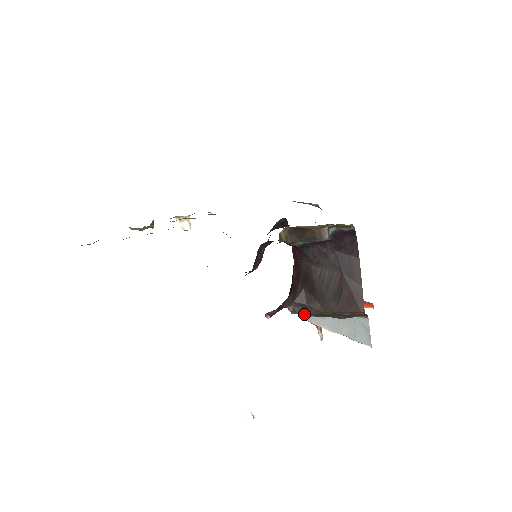
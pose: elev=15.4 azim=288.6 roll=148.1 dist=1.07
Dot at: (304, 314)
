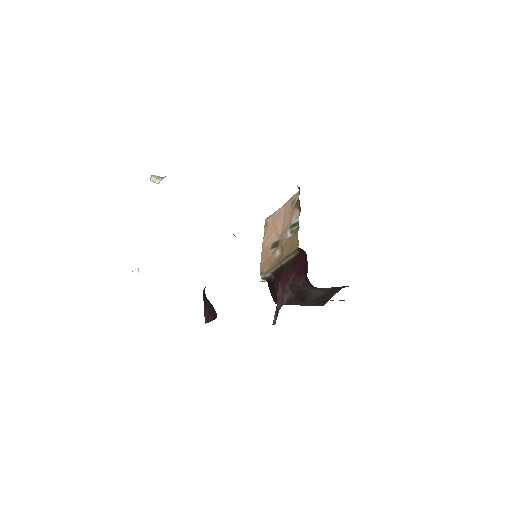
Dot at: (265, 280)
